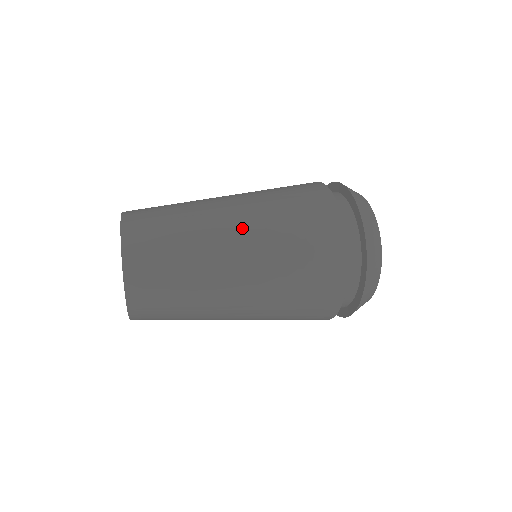
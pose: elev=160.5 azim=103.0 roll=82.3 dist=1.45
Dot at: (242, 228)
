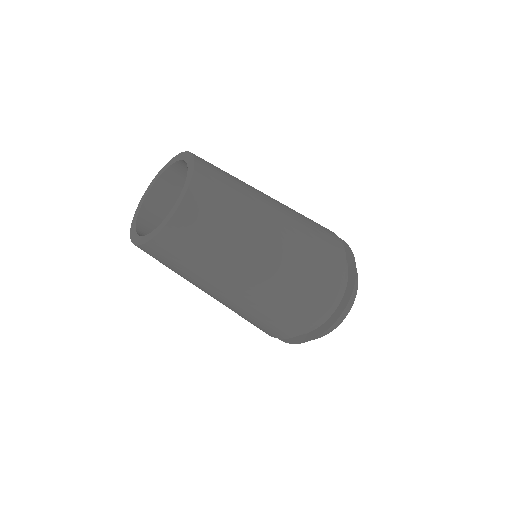
Dot at: (282, 211)
